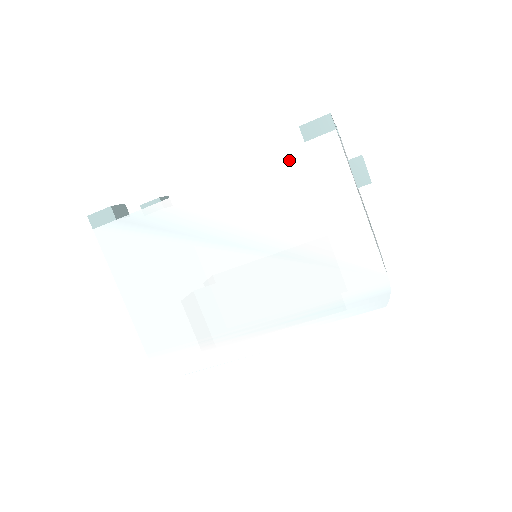
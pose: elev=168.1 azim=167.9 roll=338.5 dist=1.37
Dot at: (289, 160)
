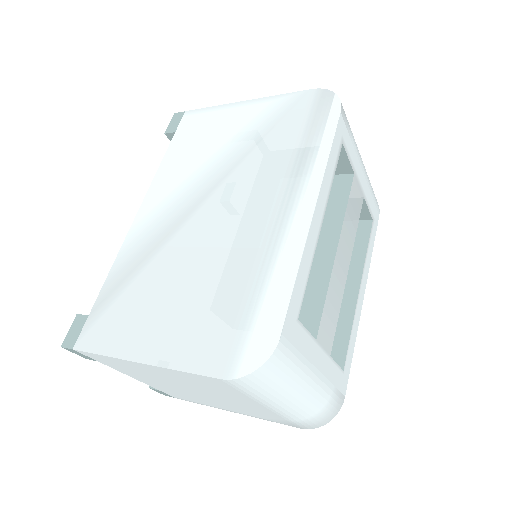
Dot at: (176, 145)
